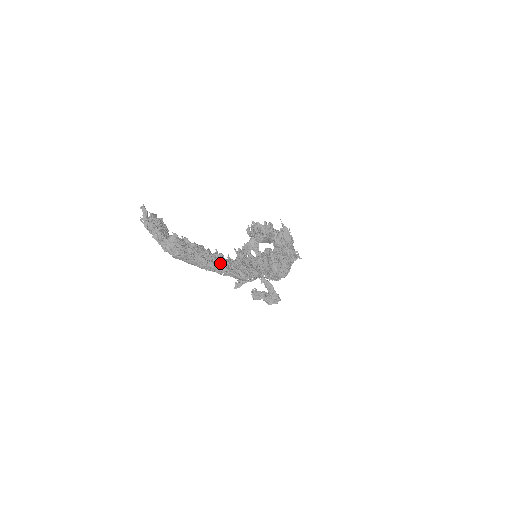
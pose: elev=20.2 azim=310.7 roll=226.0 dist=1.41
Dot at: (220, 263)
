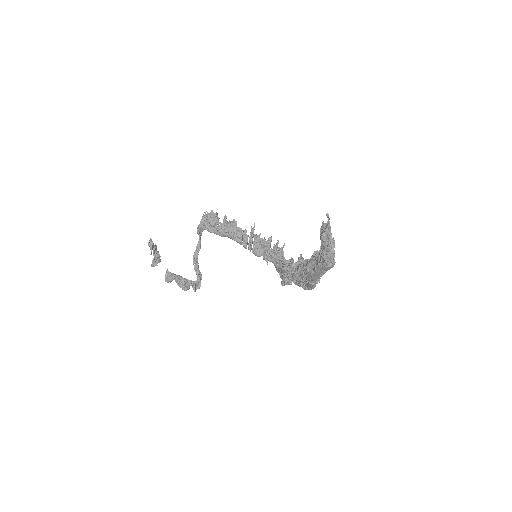
Dot at: occluded
